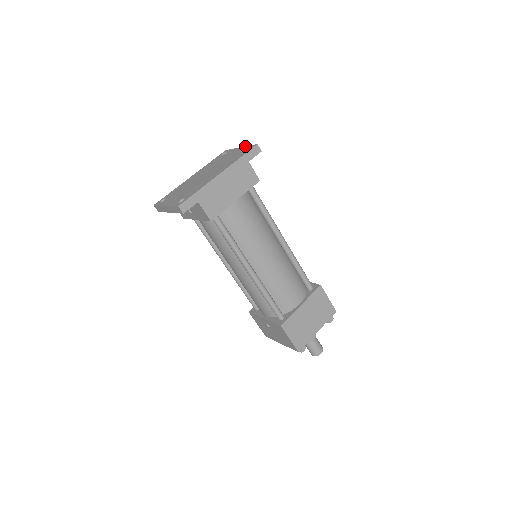
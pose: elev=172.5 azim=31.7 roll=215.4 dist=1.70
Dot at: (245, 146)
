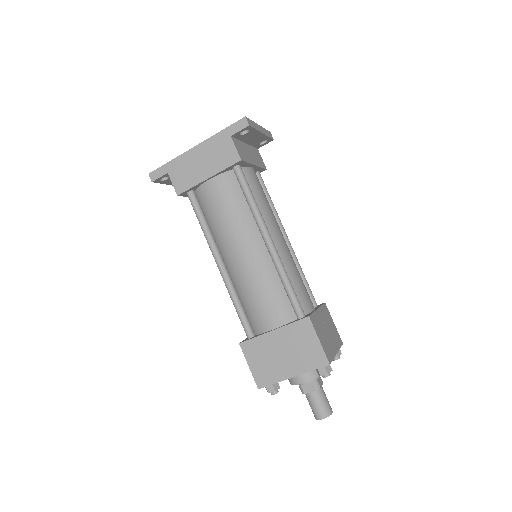
Dot at: (254, 122)
